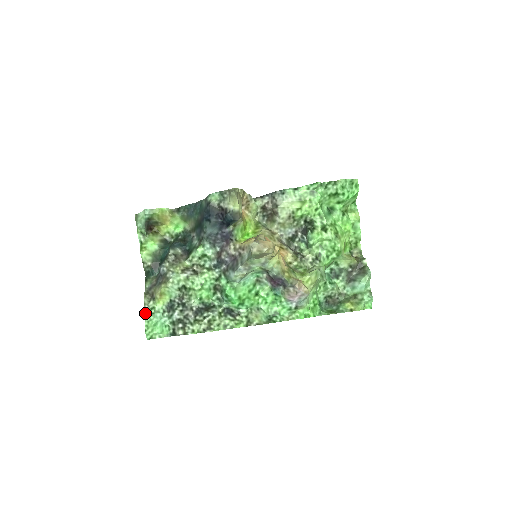
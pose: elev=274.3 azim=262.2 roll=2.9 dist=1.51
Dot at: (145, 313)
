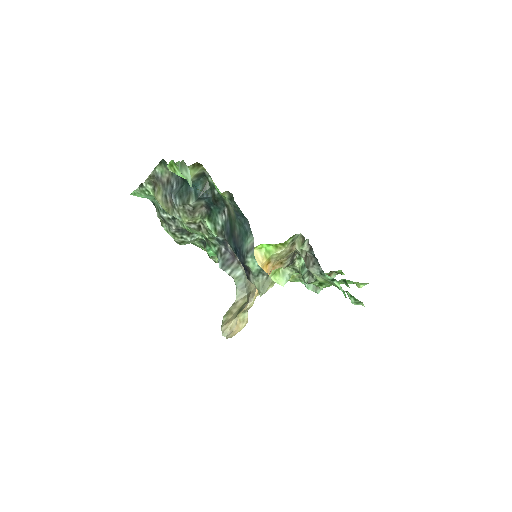
Dot at: (139, 187)
